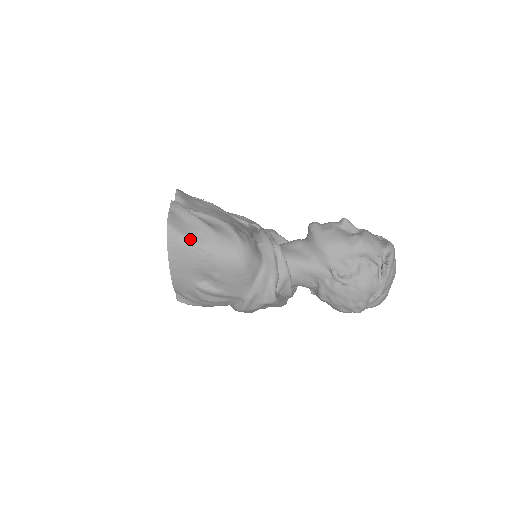
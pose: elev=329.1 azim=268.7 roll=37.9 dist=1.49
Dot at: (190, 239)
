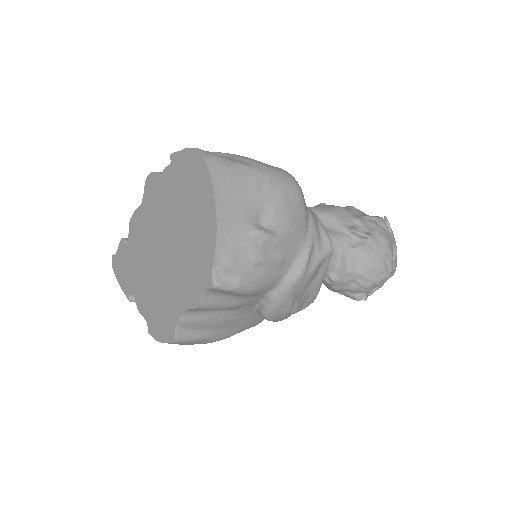
Dot at: (233, 161)
